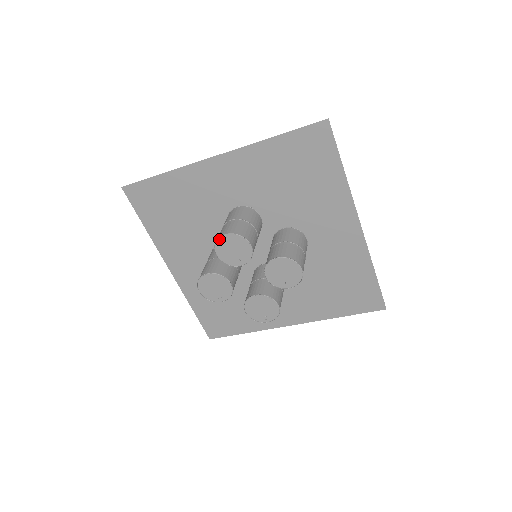
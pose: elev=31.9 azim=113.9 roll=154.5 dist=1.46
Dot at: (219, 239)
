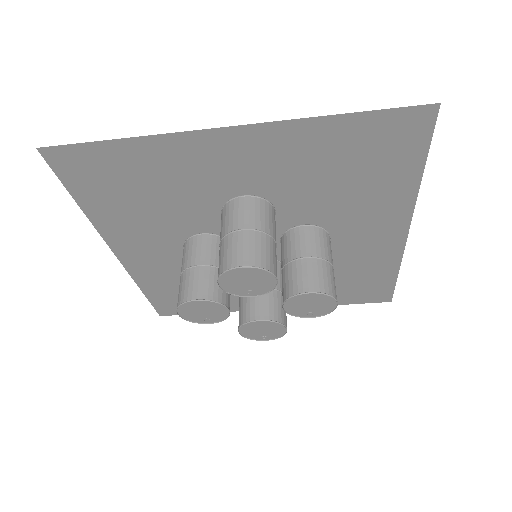
Dot at: (229, 270)
